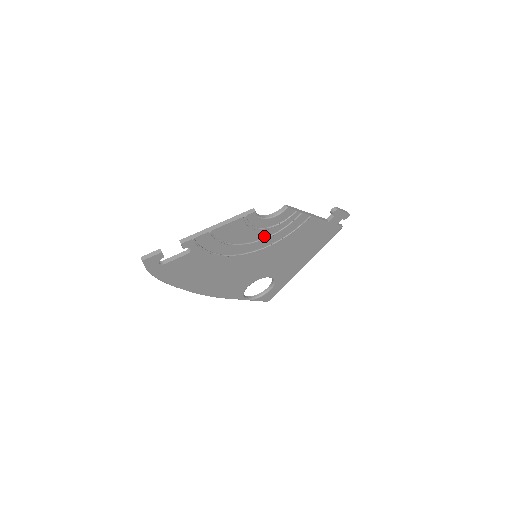
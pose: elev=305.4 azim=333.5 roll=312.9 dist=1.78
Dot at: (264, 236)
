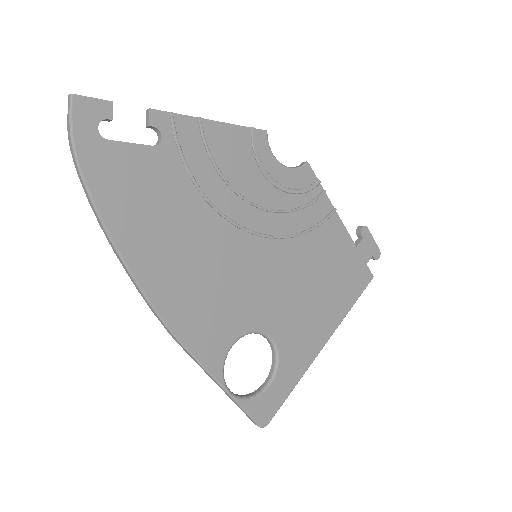
Dot at: (273, 205)
